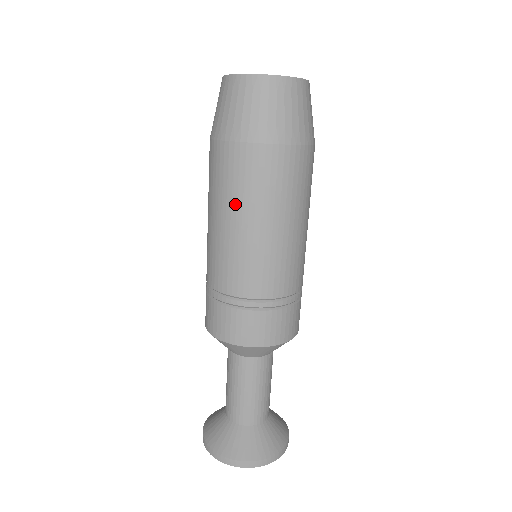
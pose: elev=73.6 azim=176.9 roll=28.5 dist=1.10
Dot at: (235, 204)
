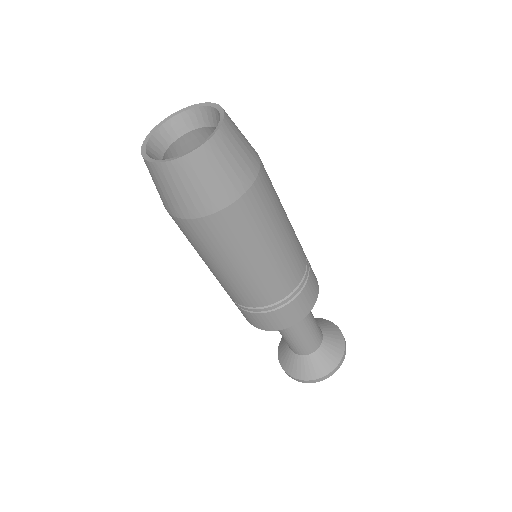
Dot at: (225, 257)
